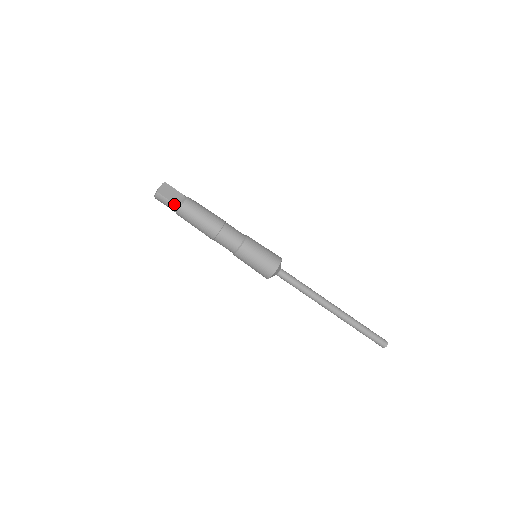
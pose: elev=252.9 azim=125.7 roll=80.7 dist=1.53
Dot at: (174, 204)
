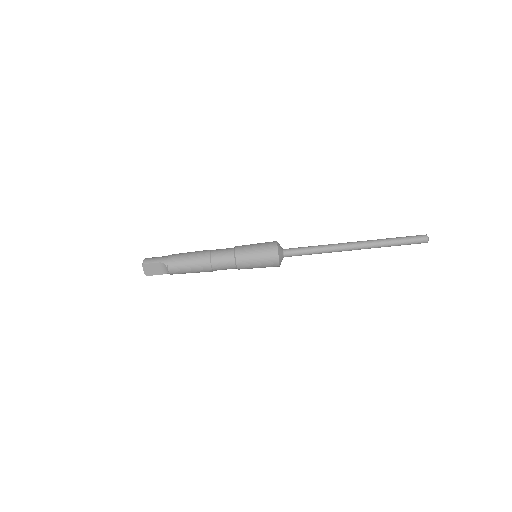
Dot at: occluded
